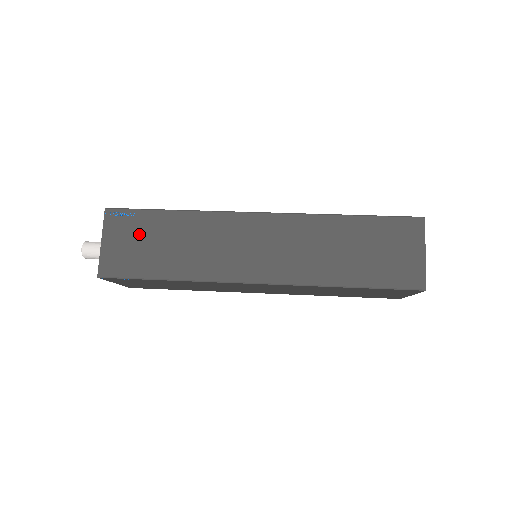
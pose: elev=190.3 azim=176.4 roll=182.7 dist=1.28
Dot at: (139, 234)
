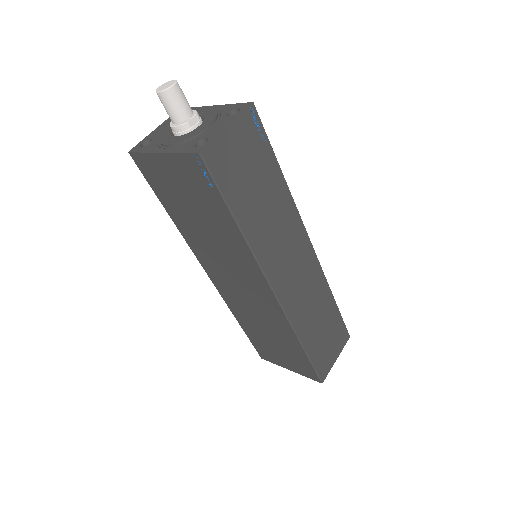
Dot at: (254, 160)
